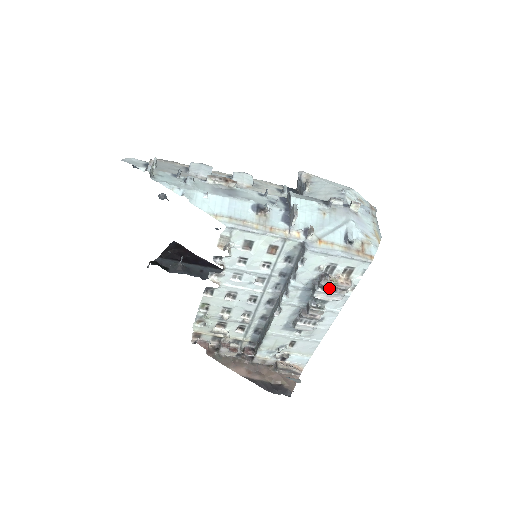
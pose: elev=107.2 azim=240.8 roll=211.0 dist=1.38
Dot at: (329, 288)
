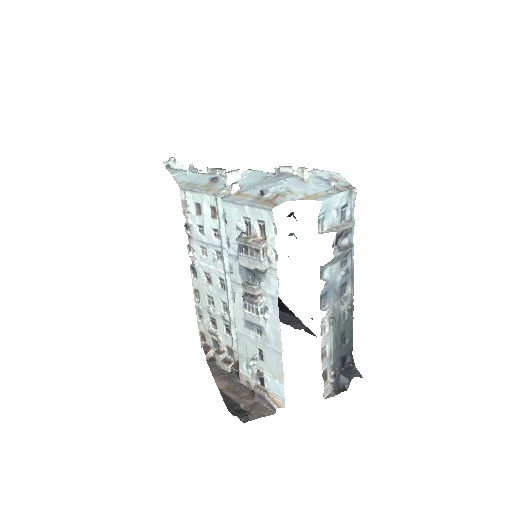
Dot at: (246, 249)
